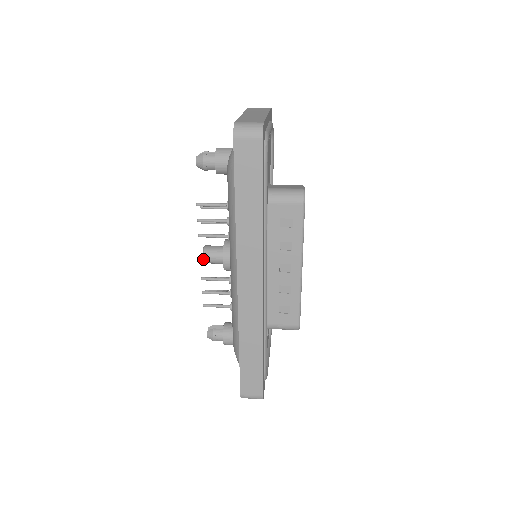
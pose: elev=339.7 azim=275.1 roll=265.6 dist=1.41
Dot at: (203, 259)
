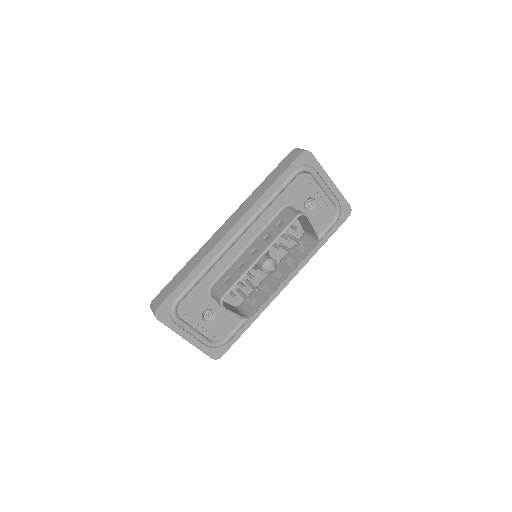
Dot at: occluded
